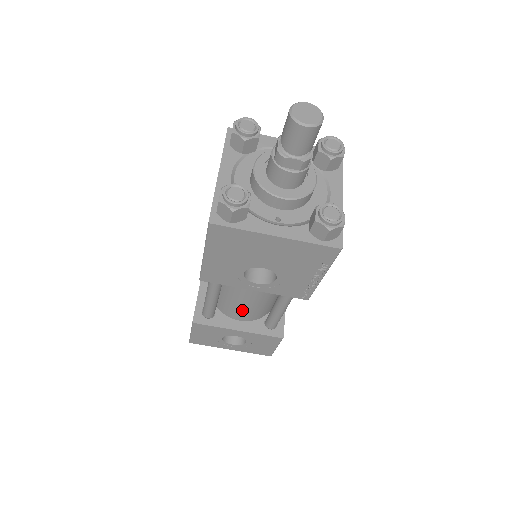
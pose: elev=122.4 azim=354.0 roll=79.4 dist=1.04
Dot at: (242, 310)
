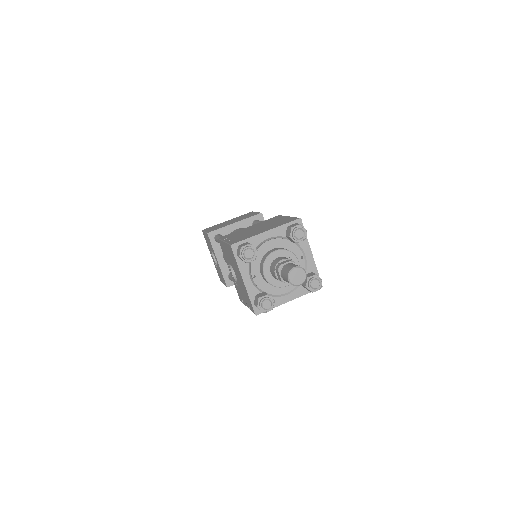
Dot at: occluded
